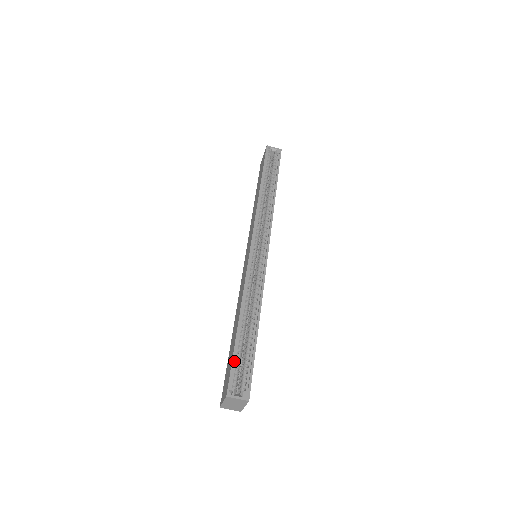
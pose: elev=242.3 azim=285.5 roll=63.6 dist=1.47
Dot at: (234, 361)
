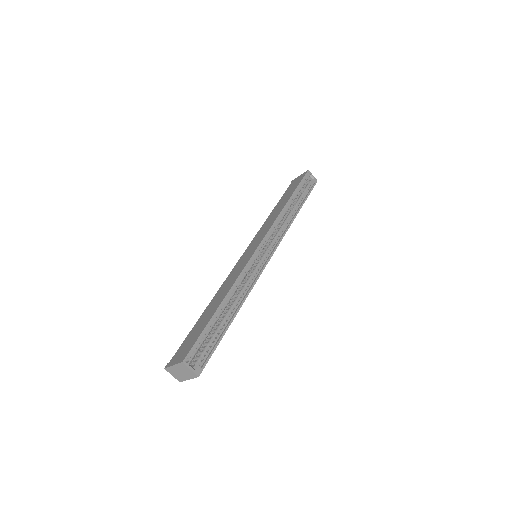
Dot at: (202, 335)
